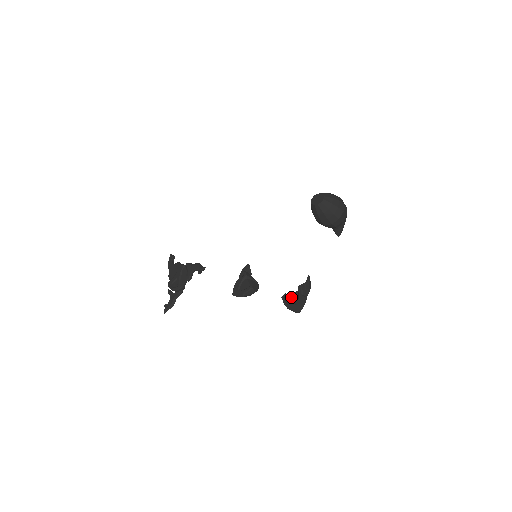
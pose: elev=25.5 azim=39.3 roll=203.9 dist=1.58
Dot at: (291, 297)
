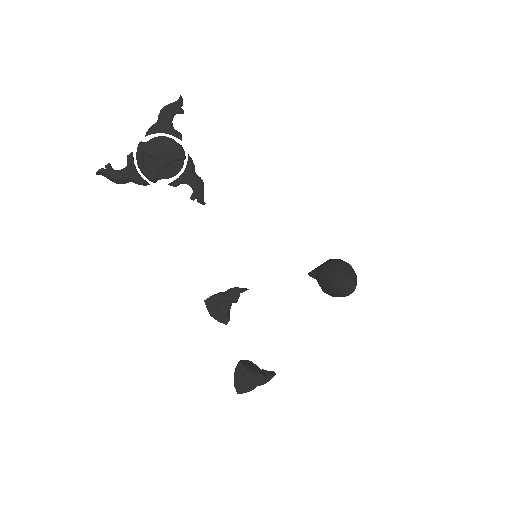
Dot at: (246, 374)
